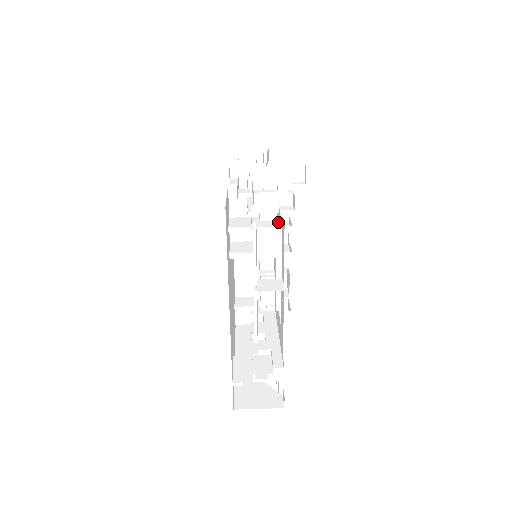
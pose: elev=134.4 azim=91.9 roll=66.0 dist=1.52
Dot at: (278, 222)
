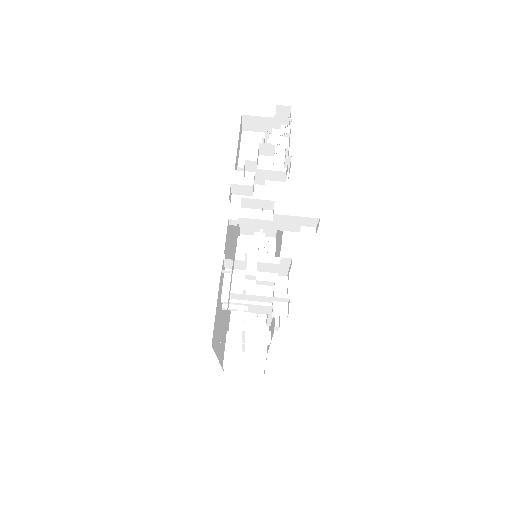
Dot at: occluded
